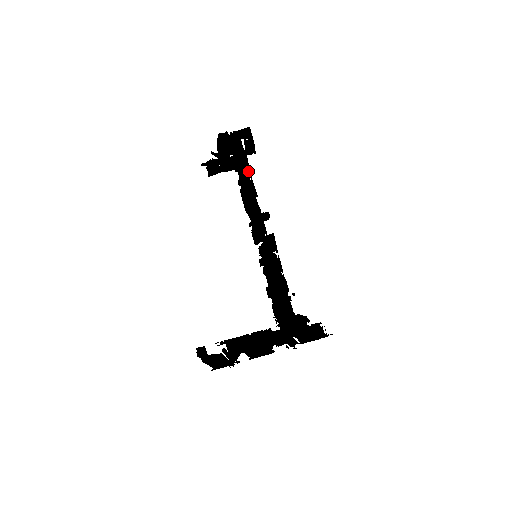
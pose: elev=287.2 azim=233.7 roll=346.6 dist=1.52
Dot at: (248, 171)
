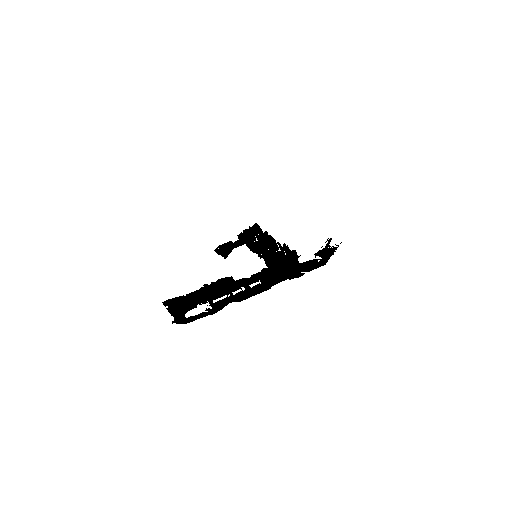
Dot at: occluded
